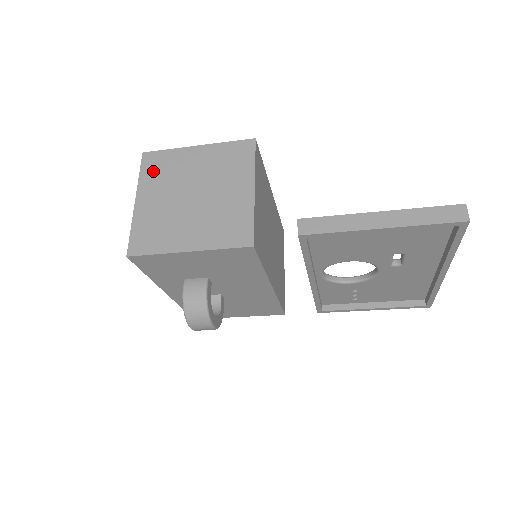
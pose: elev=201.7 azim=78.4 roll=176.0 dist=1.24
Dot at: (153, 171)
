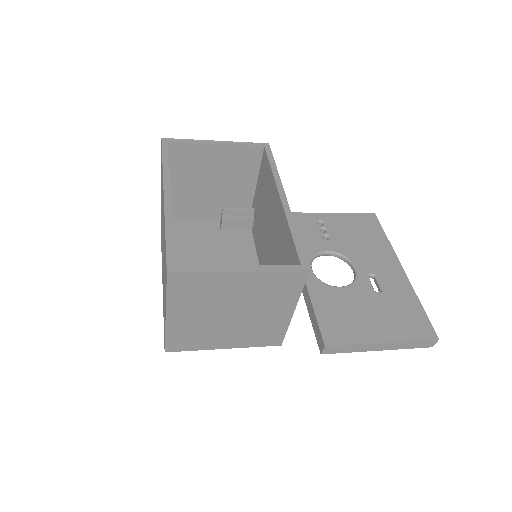
Dot at: (184, 293)
